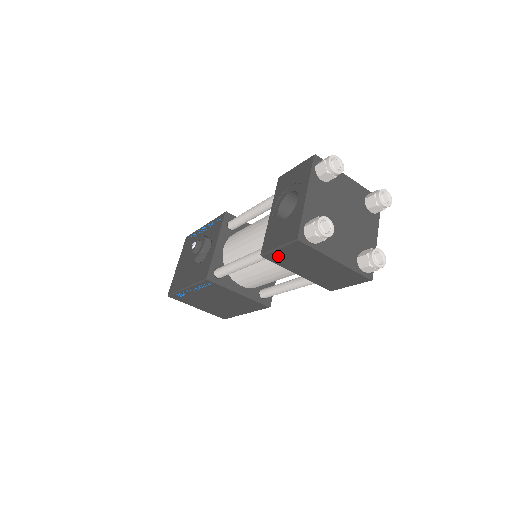
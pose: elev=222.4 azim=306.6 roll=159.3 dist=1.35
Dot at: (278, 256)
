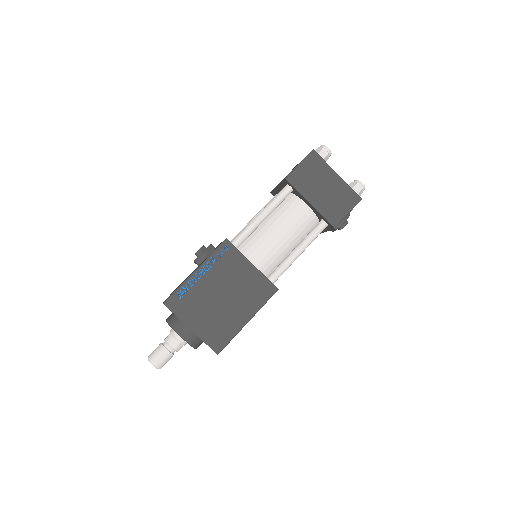
Dot at: (298, 176)
